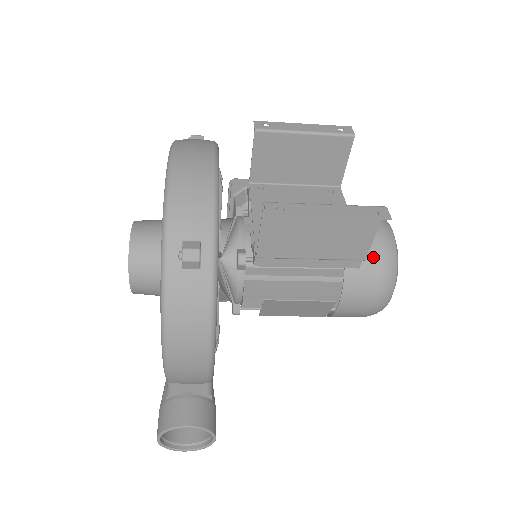
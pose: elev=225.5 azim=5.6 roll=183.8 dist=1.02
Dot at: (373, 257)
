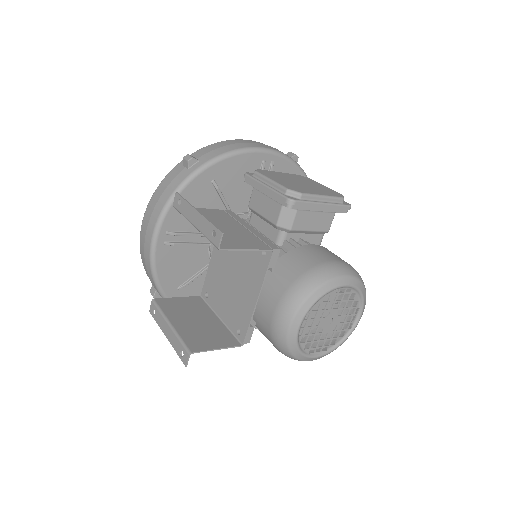
Dot at: (268, 338)
